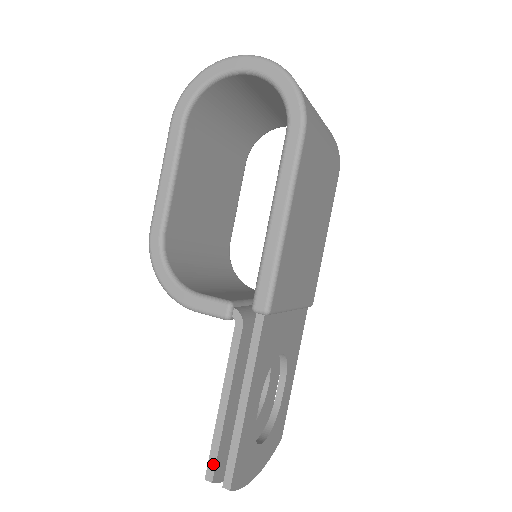
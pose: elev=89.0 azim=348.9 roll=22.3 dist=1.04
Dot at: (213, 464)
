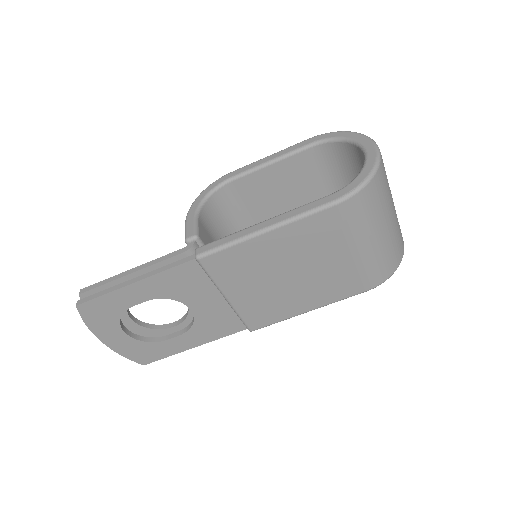
Dot at: (91, 288)
